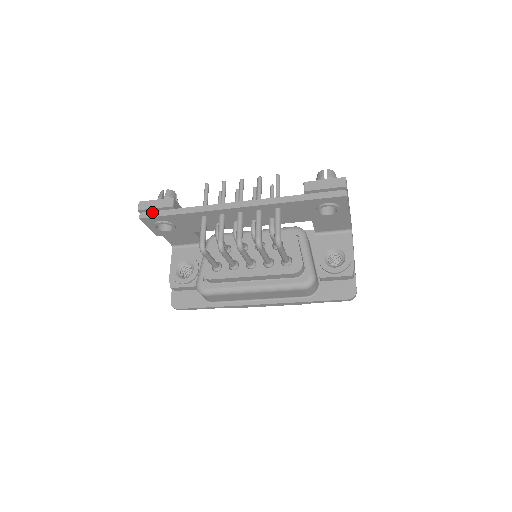
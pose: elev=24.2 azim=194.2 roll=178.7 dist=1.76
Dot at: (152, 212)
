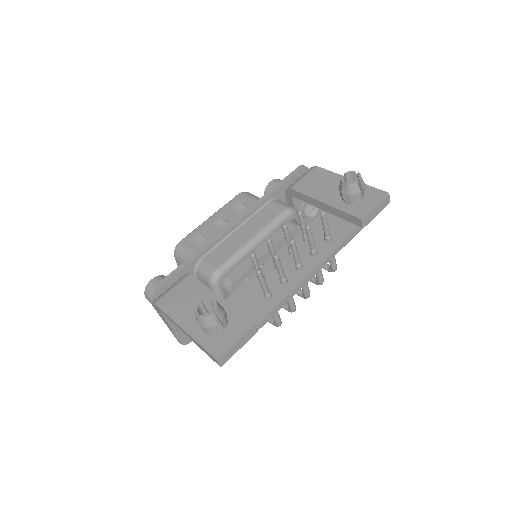
Dot at: occluded
